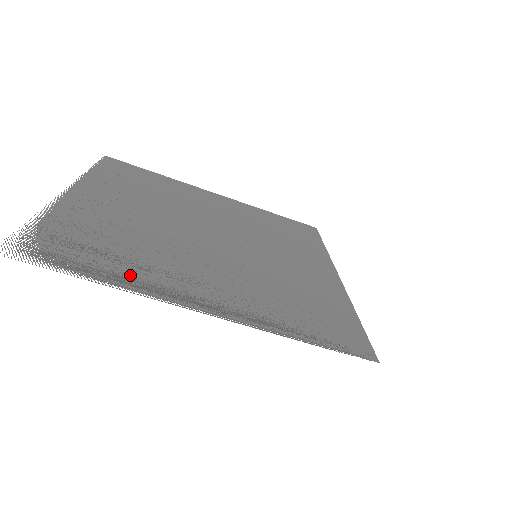
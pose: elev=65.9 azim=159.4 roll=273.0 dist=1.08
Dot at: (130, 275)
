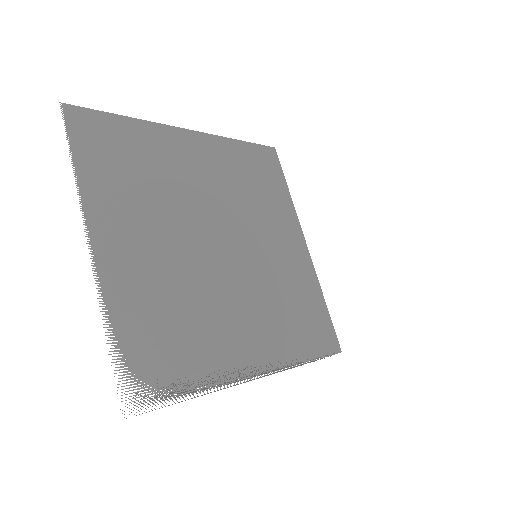
Dot at: (206, 368)
